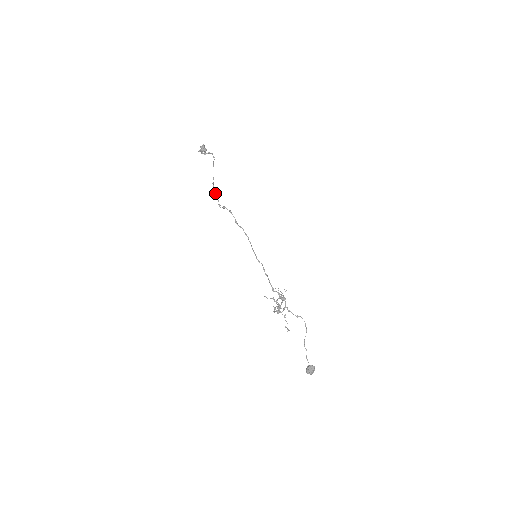
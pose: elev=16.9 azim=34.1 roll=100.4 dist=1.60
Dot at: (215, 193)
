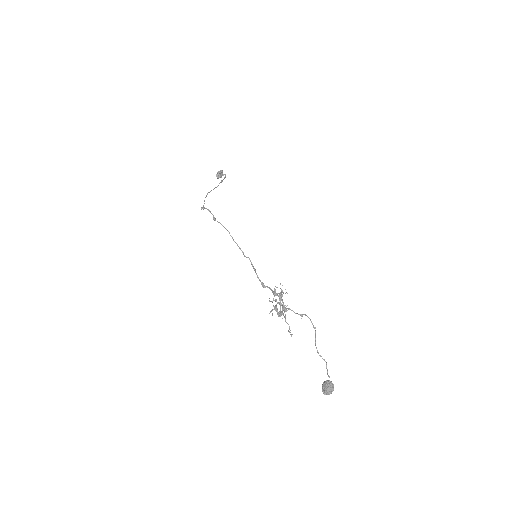
Dot at: (204, 200)
